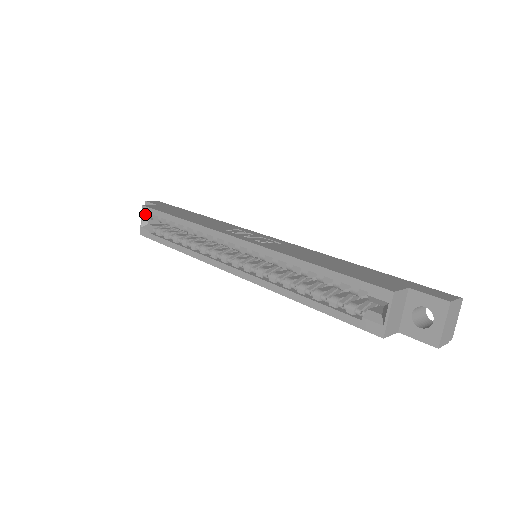
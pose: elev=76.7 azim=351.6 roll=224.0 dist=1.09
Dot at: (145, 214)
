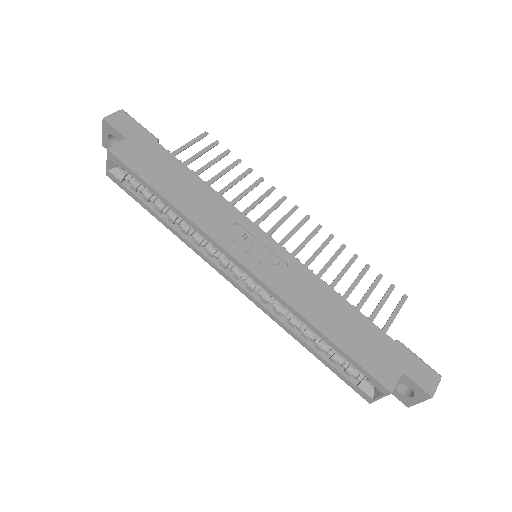
Dot at: (112, 161)
